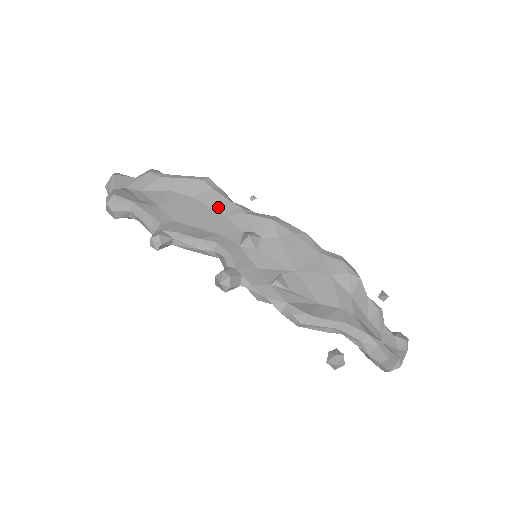
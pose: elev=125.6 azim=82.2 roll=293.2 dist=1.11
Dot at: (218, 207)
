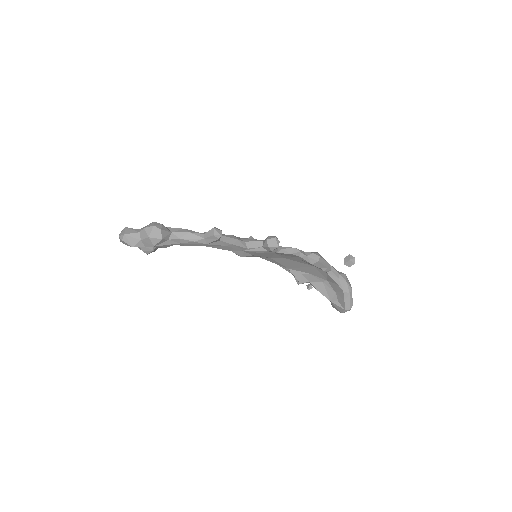
Dot at: occluded
